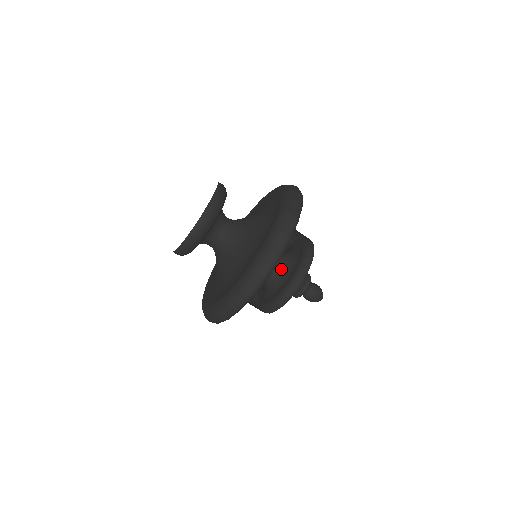
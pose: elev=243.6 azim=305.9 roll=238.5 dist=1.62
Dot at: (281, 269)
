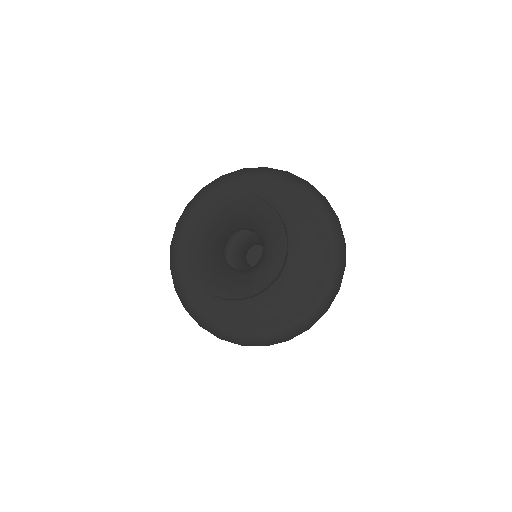
Dot at: occluded
